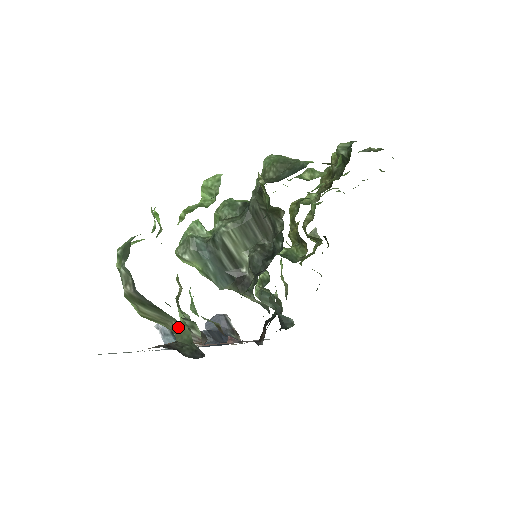
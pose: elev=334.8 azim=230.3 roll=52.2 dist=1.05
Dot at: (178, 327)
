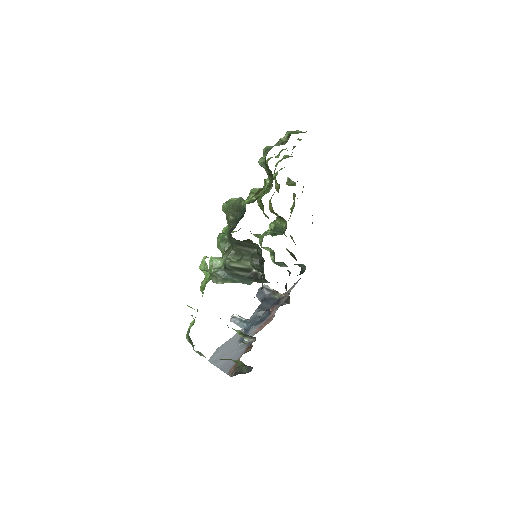
Dot at: (235, 361)
